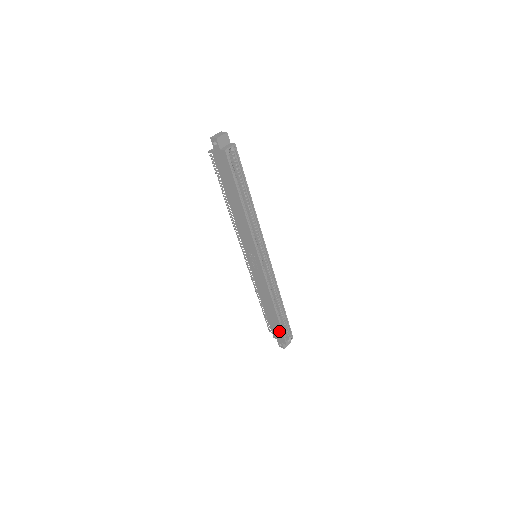
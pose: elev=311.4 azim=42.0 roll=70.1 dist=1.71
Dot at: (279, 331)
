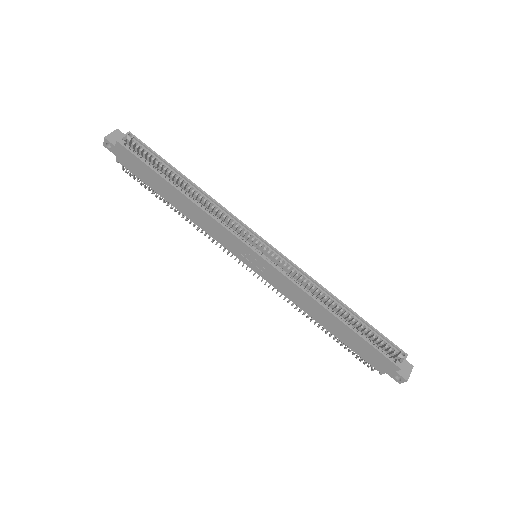
Dot at: (372, 351)
